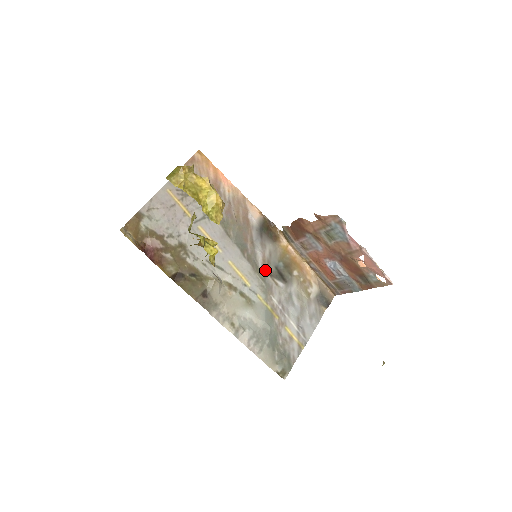
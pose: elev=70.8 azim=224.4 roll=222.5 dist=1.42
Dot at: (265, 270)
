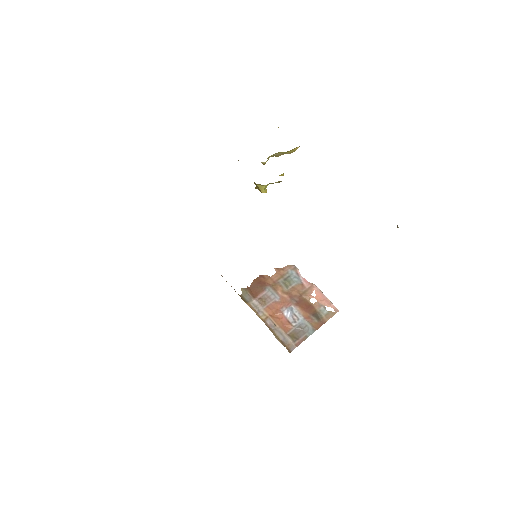
Dot at: occluded
